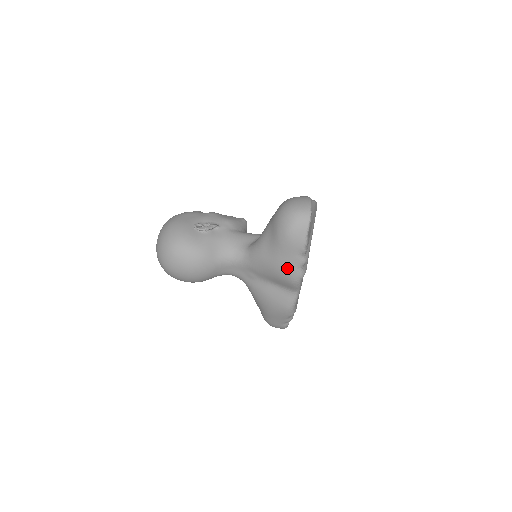
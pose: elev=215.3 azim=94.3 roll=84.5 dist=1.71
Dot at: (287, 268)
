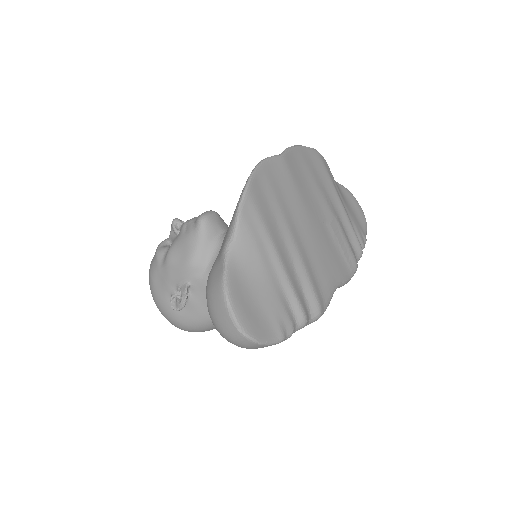
Dot at: occluded
